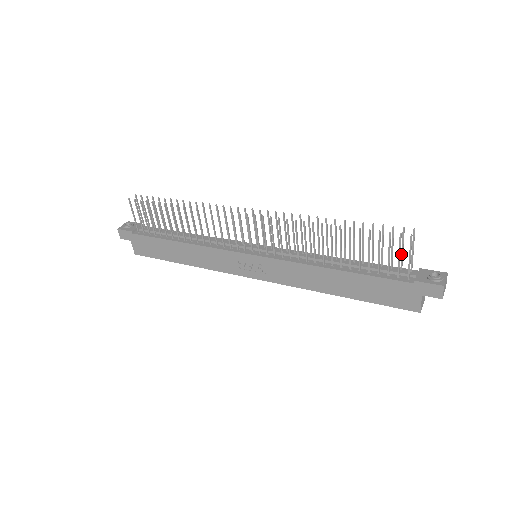
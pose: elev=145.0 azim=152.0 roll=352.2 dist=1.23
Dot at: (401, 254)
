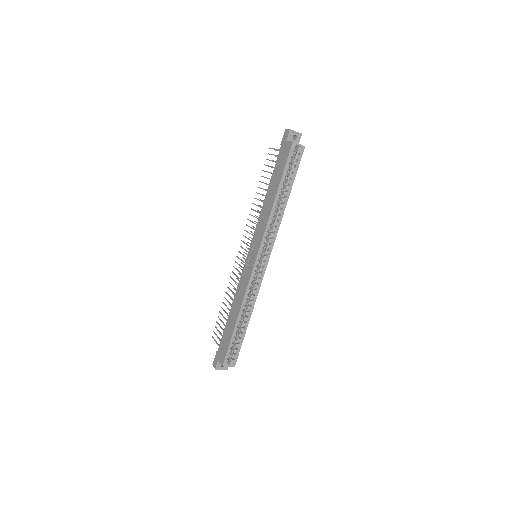
Dot at: occluded
